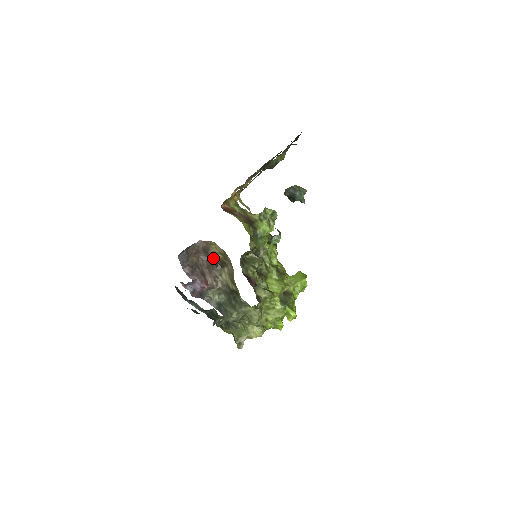
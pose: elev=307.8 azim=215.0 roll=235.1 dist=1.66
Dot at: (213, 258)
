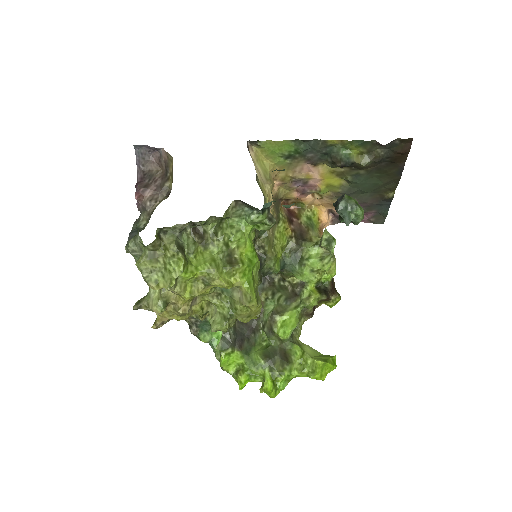
Dot at: (169, 181)
